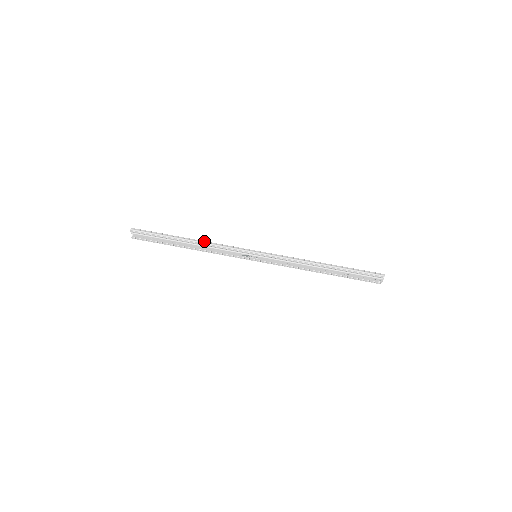
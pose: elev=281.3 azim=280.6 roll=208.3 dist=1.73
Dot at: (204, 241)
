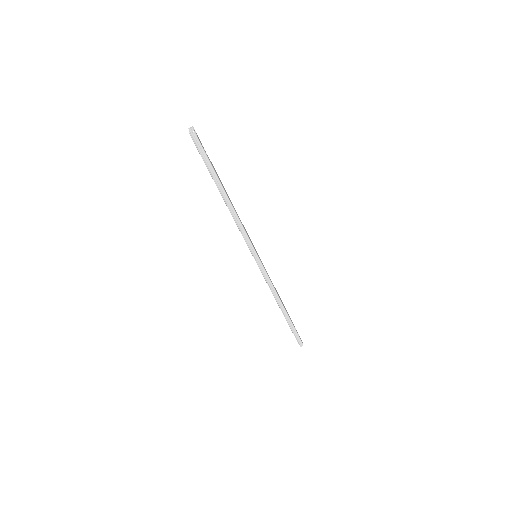
Dot at: (235, 212)
